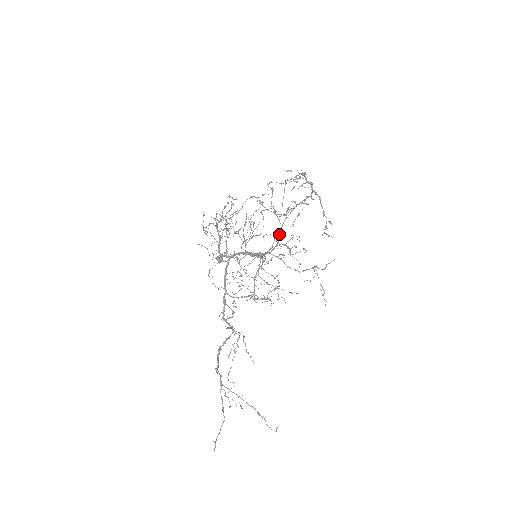
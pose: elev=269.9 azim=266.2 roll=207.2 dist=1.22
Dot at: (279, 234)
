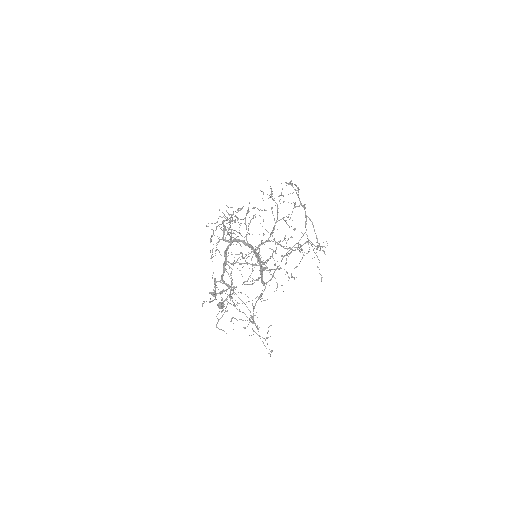
Dot at: (277, 215)
